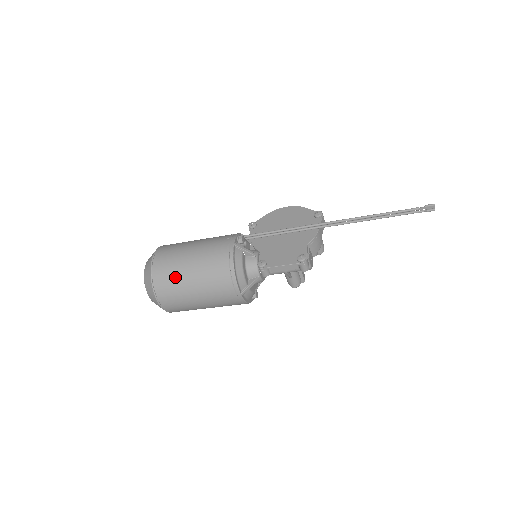
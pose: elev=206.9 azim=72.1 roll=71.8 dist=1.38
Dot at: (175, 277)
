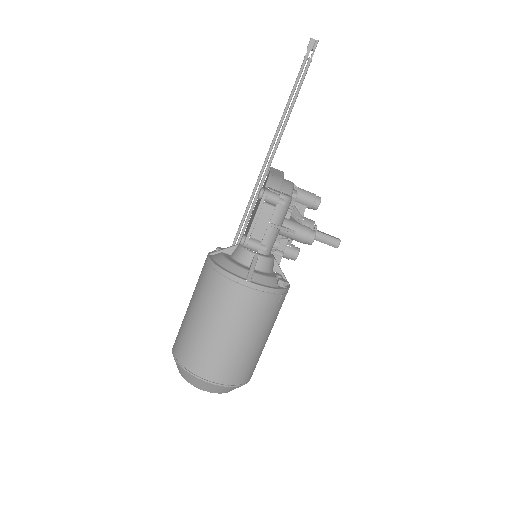
Dot at: (189, 336)
